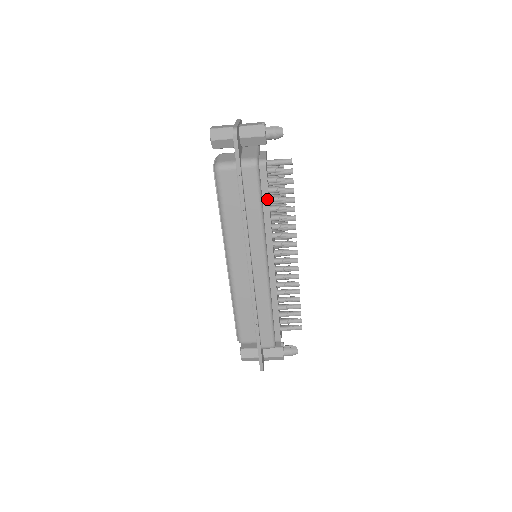
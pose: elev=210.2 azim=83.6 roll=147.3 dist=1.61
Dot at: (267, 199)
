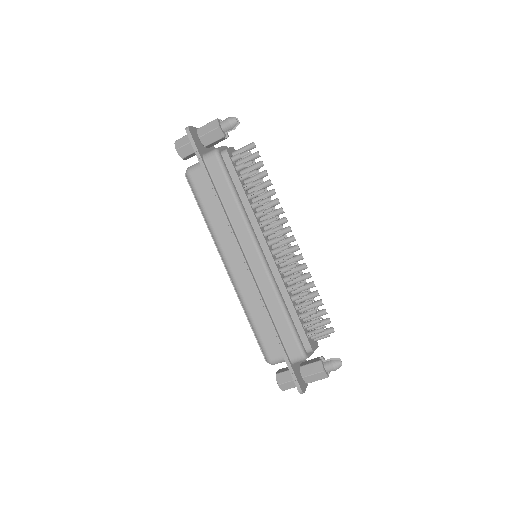
Dot at: (240, 186)
